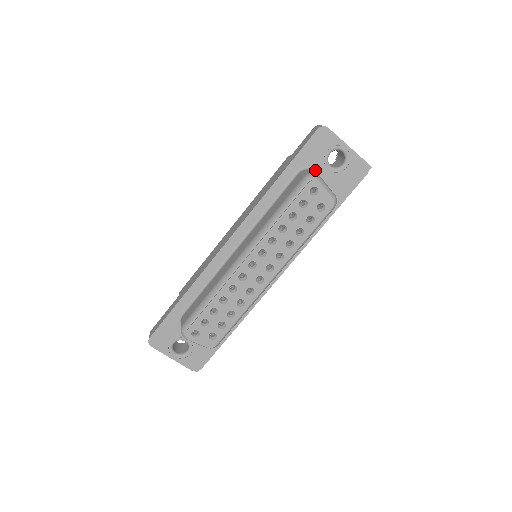
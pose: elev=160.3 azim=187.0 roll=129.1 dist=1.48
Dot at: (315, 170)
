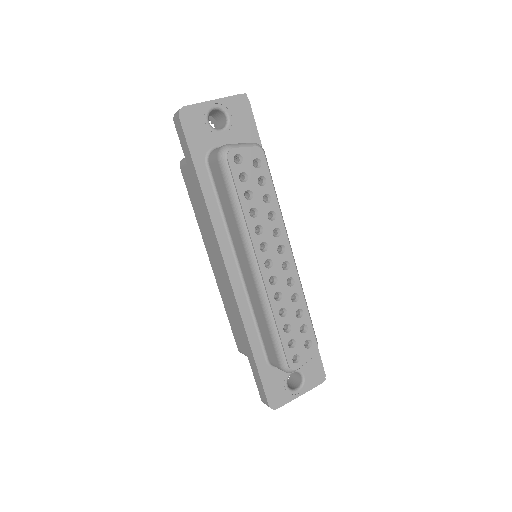
Dot at: (215, 146)
